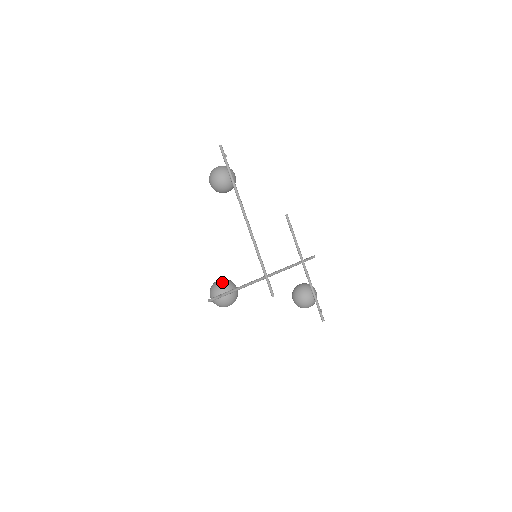
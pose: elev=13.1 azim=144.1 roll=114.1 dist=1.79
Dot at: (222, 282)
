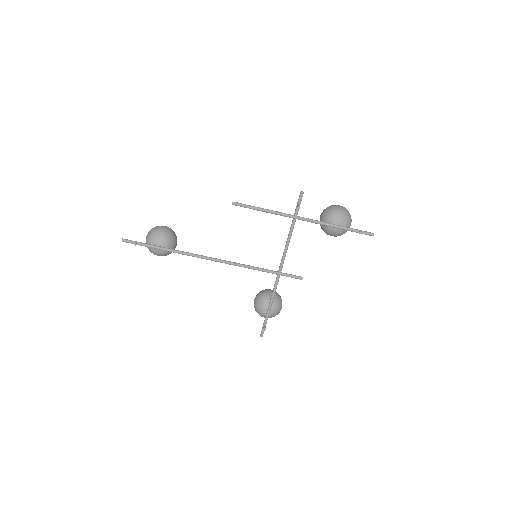
Dot at: (256, 308)
